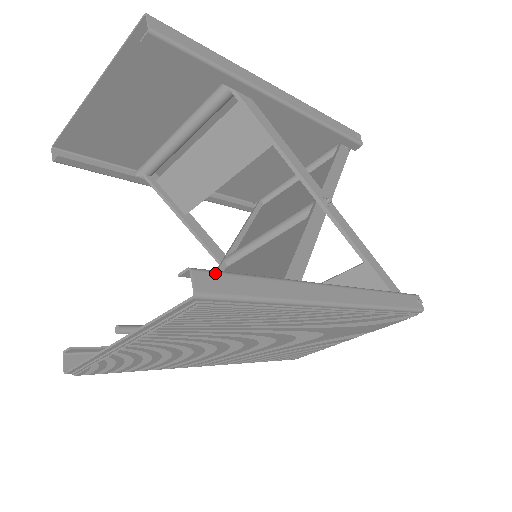
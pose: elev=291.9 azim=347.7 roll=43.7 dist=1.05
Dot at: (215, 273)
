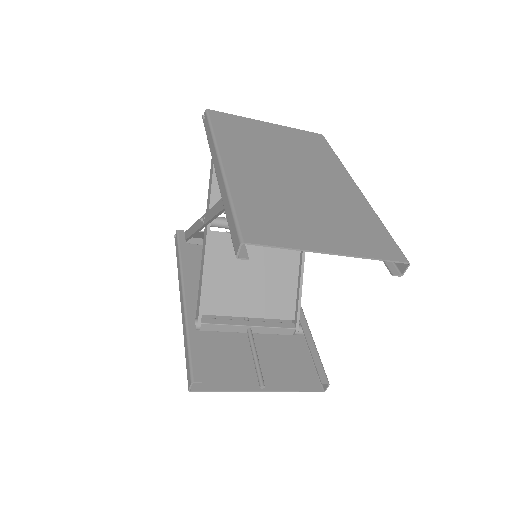
Dot at: occluded
